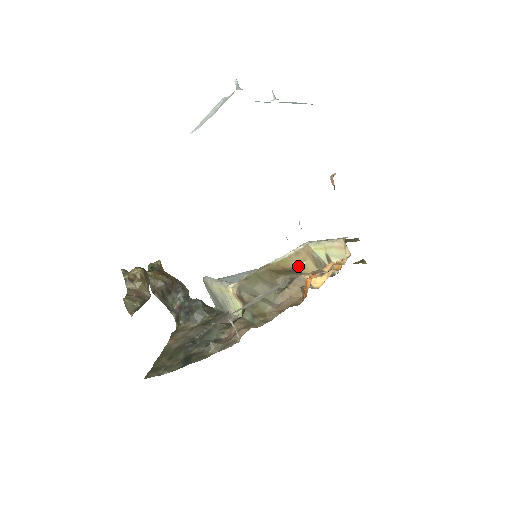
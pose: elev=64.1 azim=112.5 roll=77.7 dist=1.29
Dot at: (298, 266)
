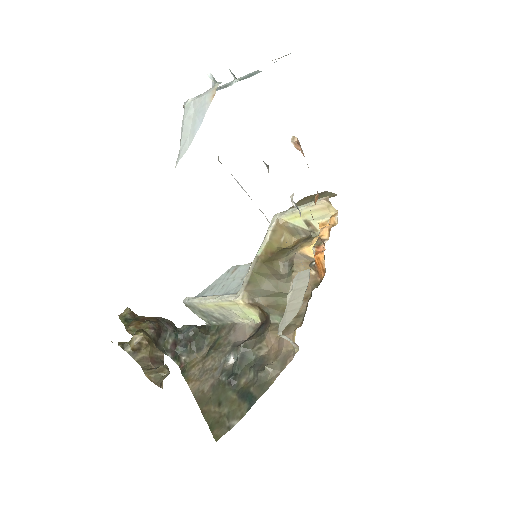
Dot at: (280, 244)
